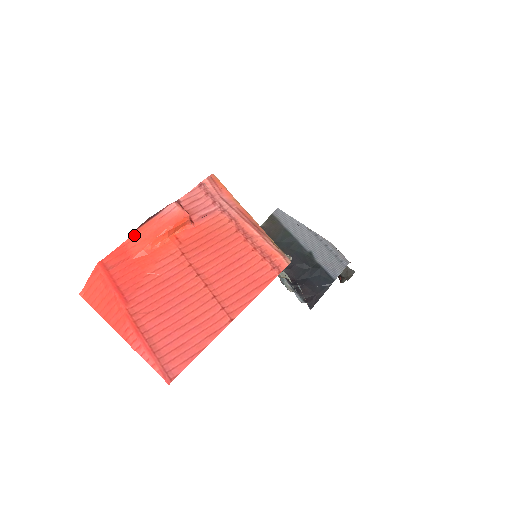
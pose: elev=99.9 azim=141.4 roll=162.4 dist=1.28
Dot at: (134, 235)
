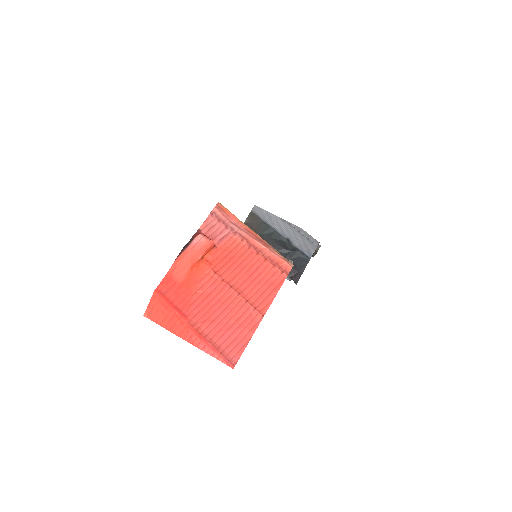
Dot at: (175, 264)
